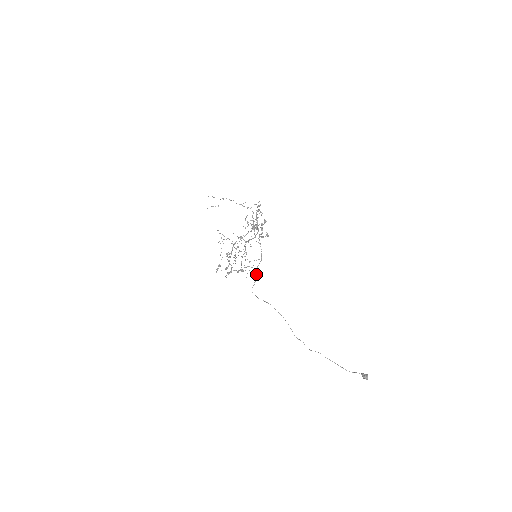
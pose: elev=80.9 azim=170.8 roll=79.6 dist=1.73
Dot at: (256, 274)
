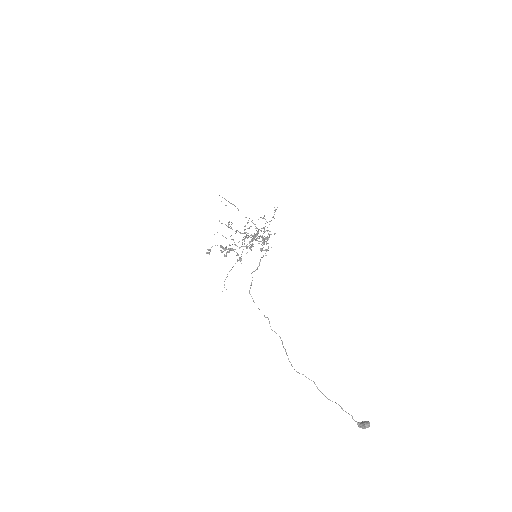
Dot at: (259, 263)
